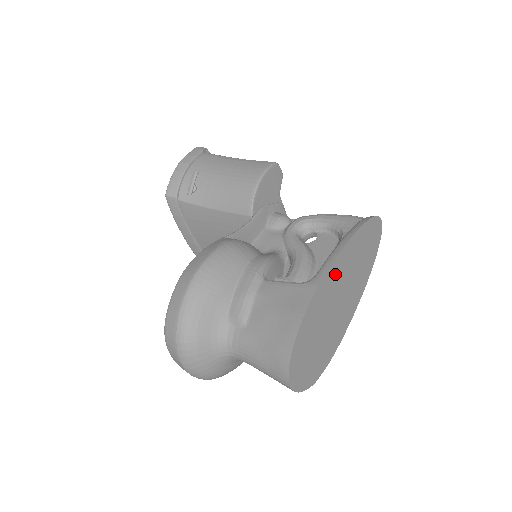
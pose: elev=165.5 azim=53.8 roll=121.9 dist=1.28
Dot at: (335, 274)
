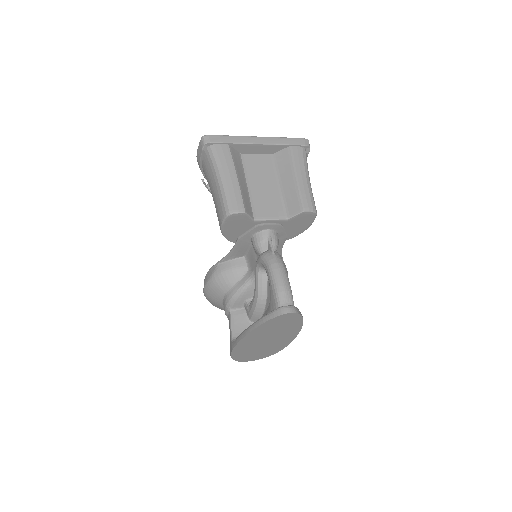
Dot at: (246, 343)
